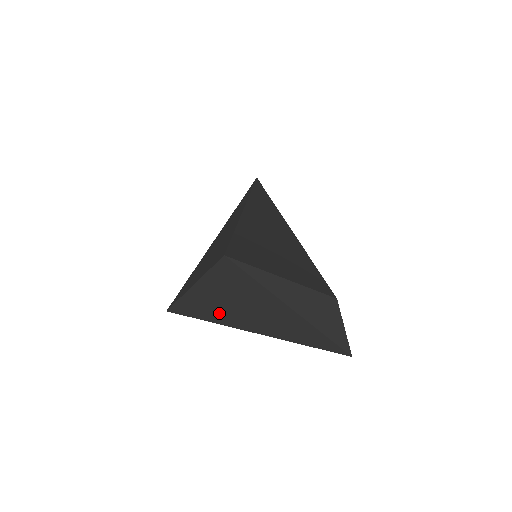
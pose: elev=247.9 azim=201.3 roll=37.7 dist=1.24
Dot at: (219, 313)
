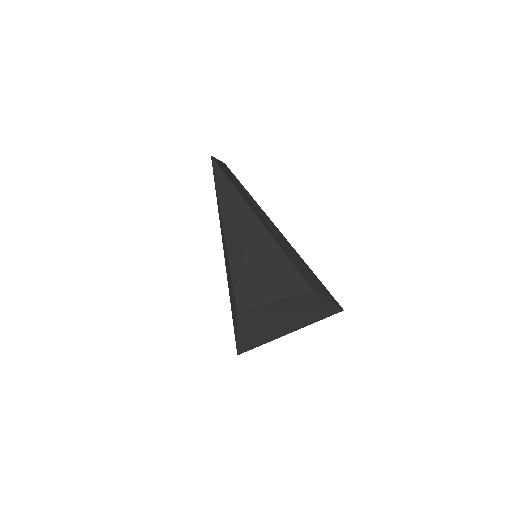
Dot at: (259, 340)
